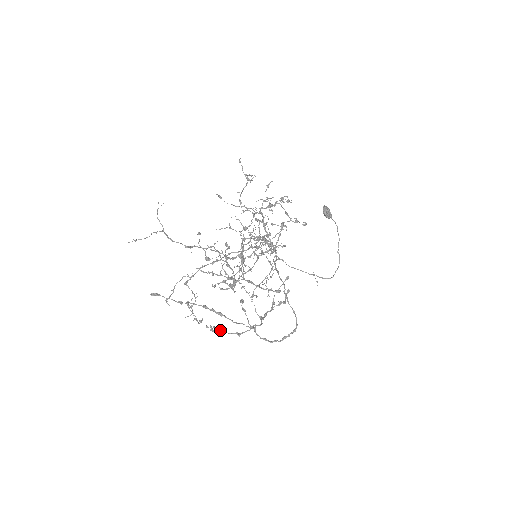
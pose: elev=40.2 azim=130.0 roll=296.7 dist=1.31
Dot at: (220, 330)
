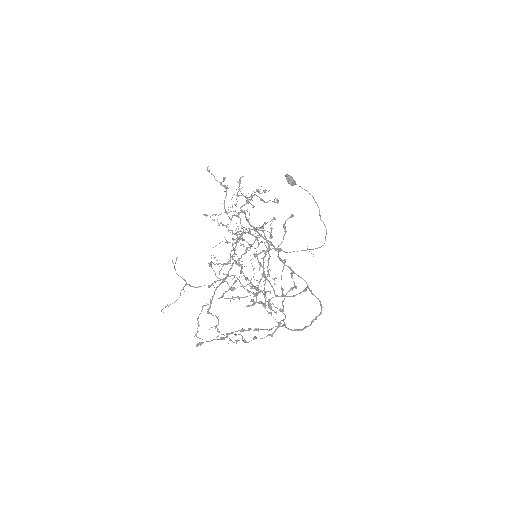
Dot at: (253, 339)
